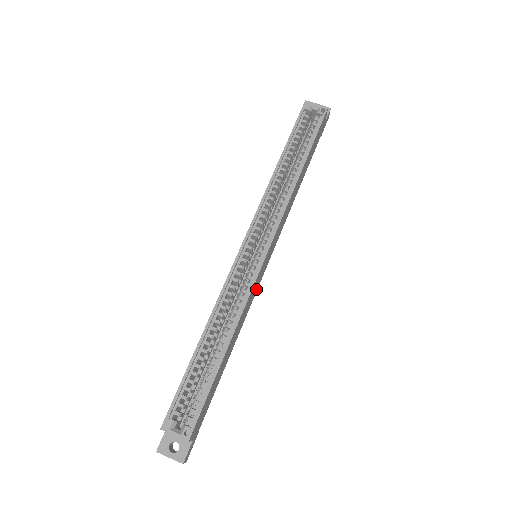
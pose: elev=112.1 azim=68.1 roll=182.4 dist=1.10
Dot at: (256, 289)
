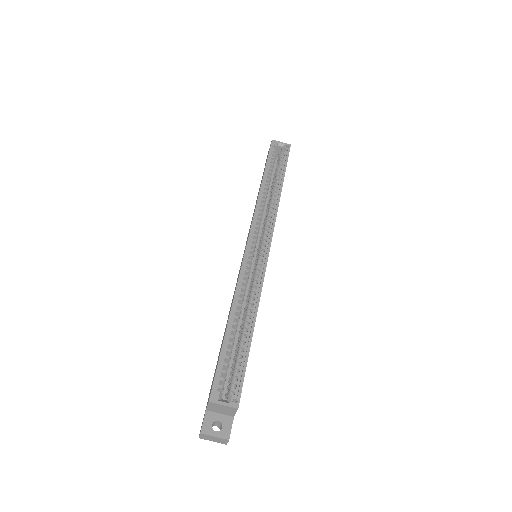
Dot at: occluded
